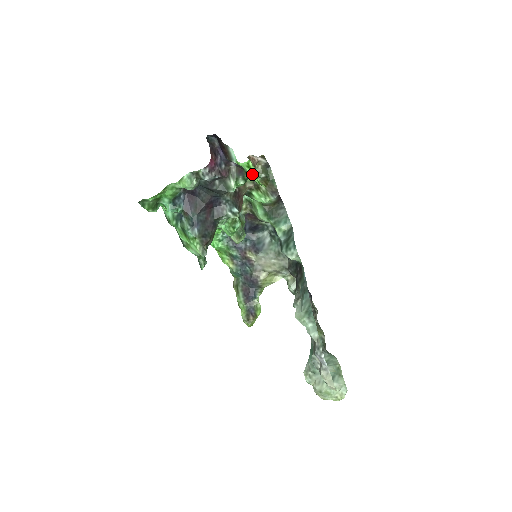
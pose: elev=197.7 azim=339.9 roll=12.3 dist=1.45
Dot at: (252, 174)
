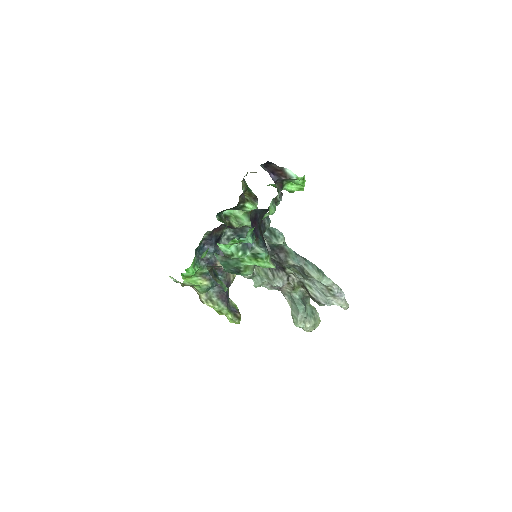
Dot at: (302, 184)
